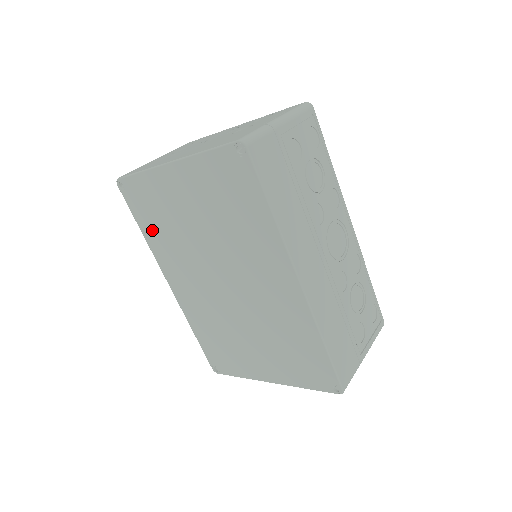
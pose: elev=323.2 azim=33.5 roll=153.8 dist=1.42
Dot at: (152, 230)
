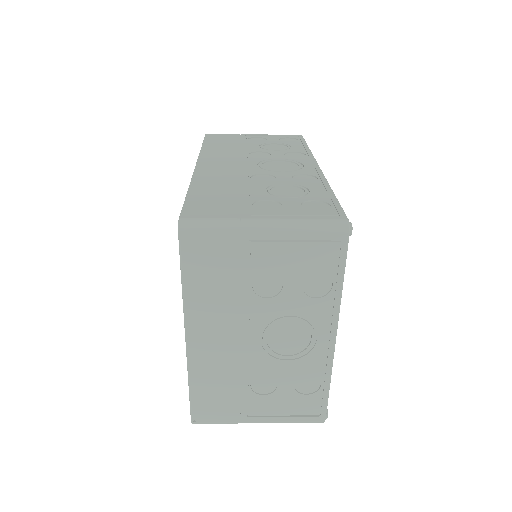
Dot at: occluded
